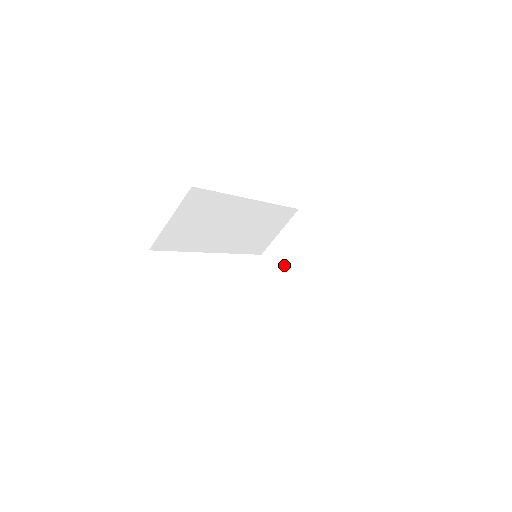
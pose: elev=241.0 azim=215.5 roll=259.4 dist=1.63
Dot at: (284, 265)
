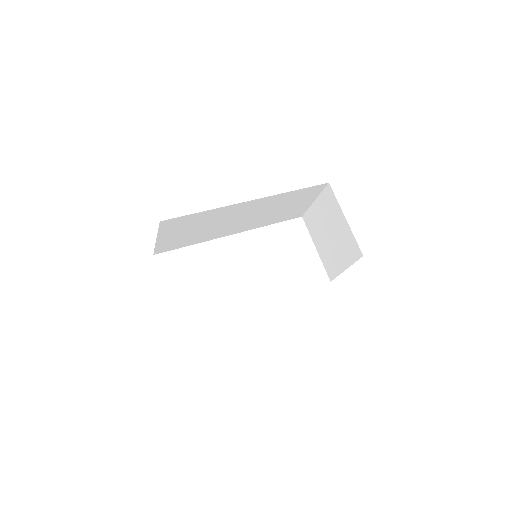
Dot at: (318, 236)
